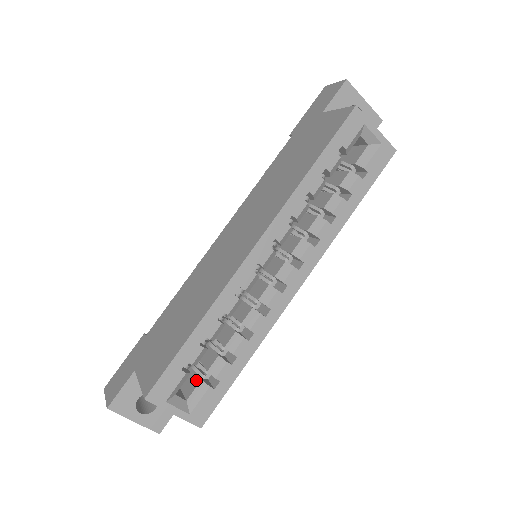
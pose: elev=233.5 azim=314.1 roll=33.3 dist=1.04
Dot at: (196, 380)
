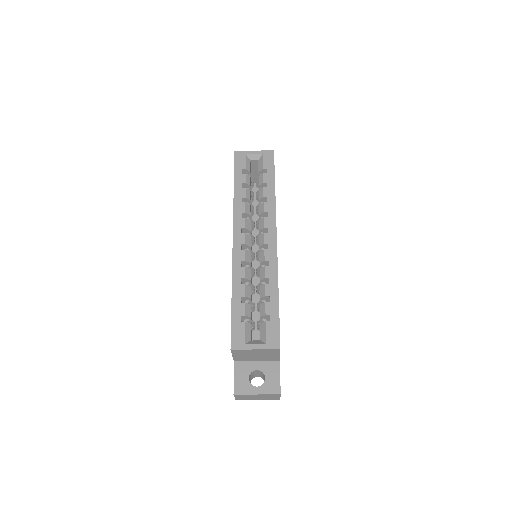
Dot at: (260, 328)
